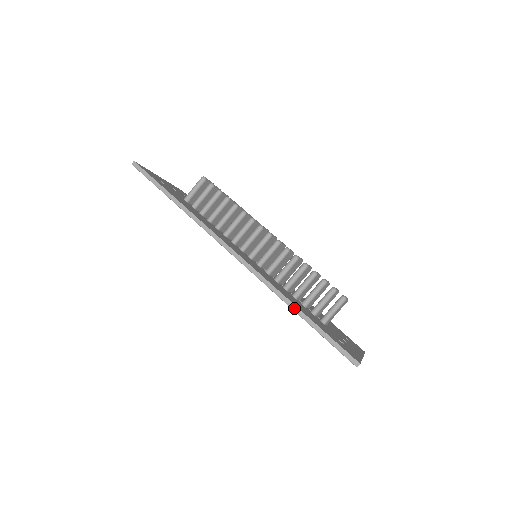
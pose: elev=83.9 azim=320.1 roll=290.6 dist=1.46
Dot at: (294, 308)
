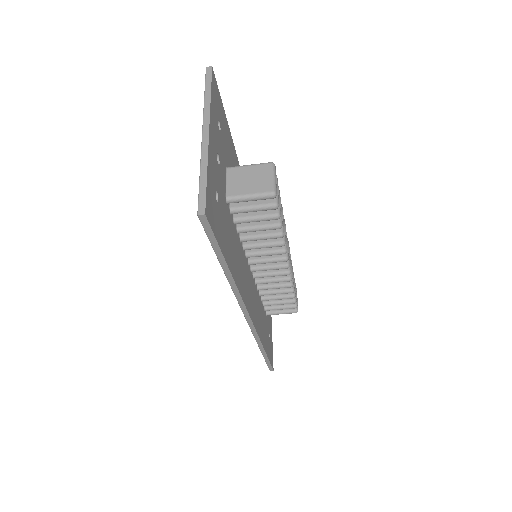
Dot at: (262, 350)
